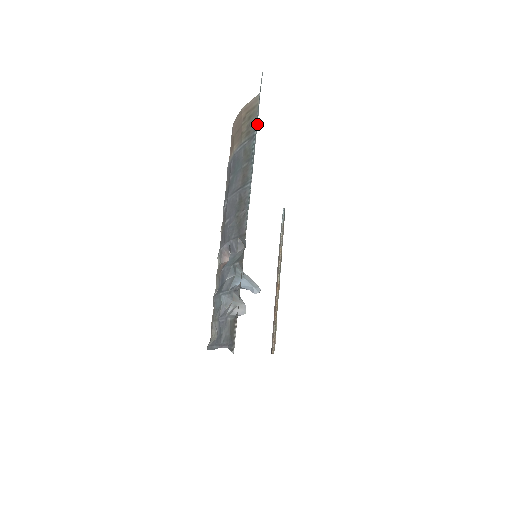
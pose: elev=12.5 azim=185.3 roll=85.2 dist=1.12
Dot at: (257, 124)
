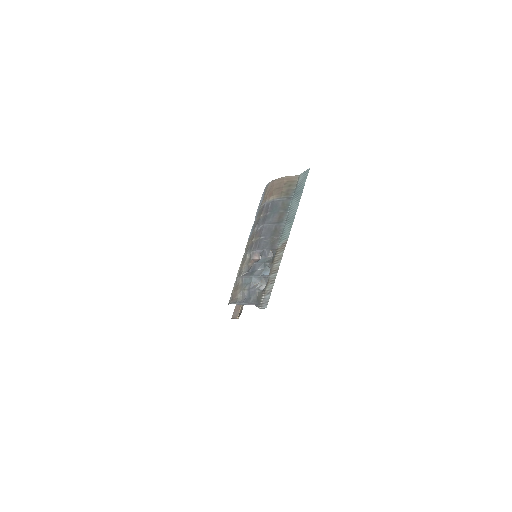
Dot at: (300, 197)
